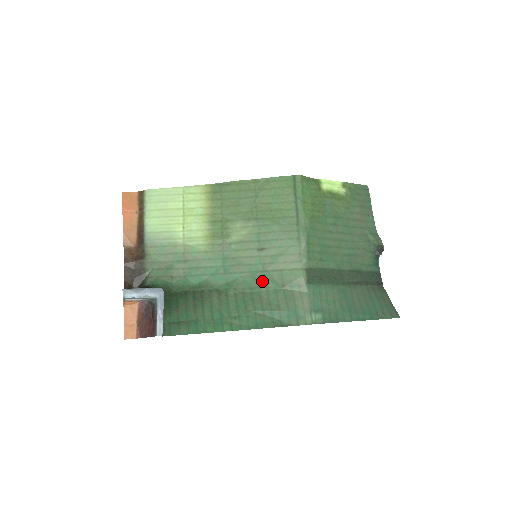
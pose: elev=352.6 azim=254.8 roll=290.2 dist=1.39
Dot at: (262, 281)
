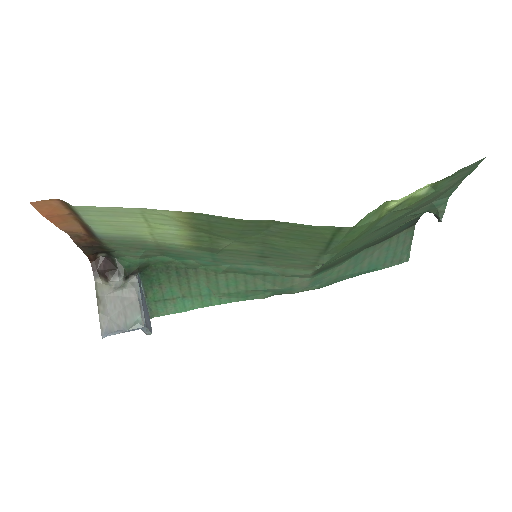
Dot at: (259, 272)
